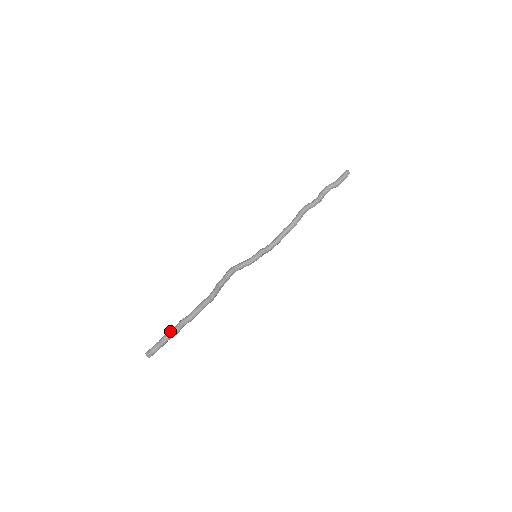
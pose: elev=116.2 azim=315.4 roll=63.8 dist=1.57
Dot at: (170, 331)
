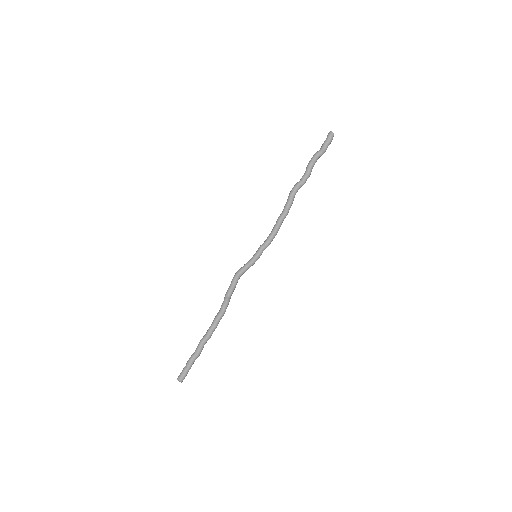
Dot at: (193, 354)
